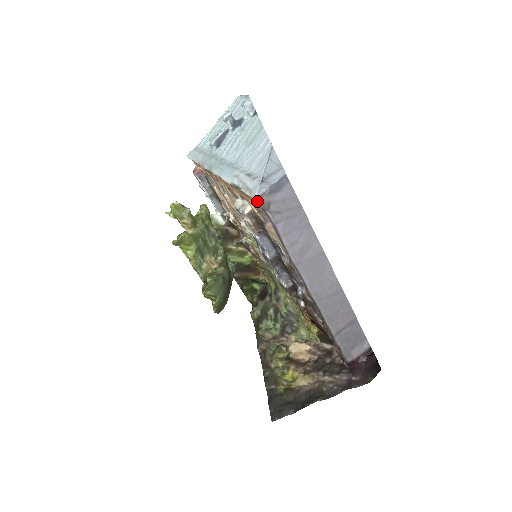
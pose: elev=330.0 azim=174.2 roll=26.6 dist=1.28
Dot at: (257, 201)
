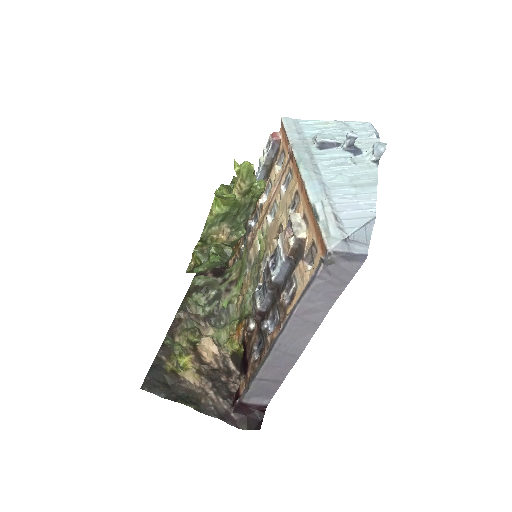
Dot at: (328, 253)
